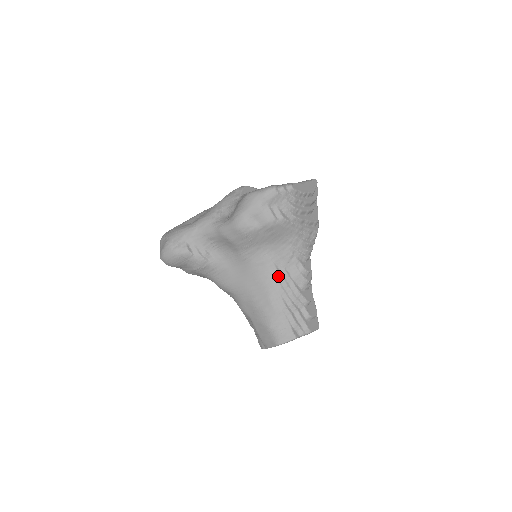
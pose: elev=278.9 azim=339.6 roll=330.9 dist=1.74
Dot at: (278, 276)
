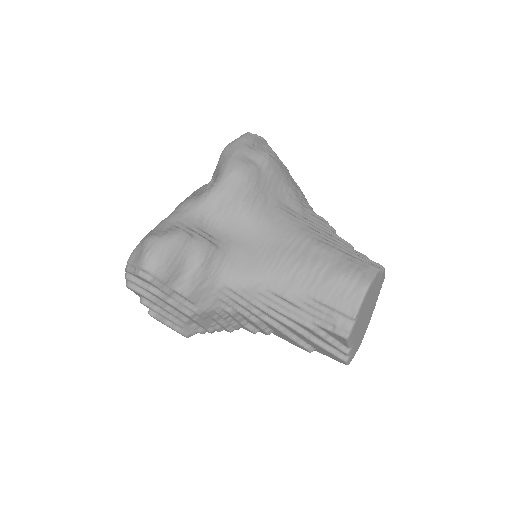
Dot at: (305, 223)
